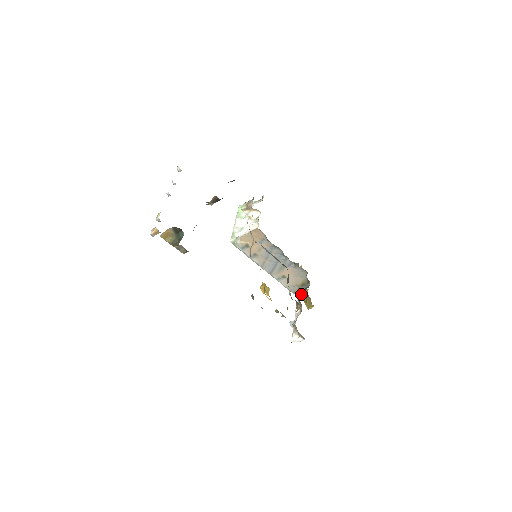
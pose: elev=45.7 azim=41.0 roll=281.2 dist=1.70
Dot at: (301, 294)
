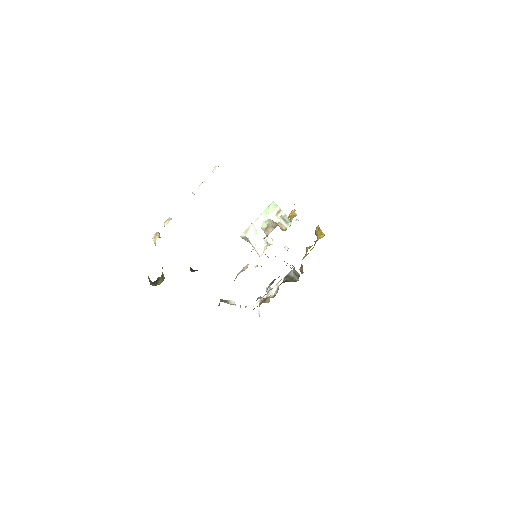
Dot at: occluded
